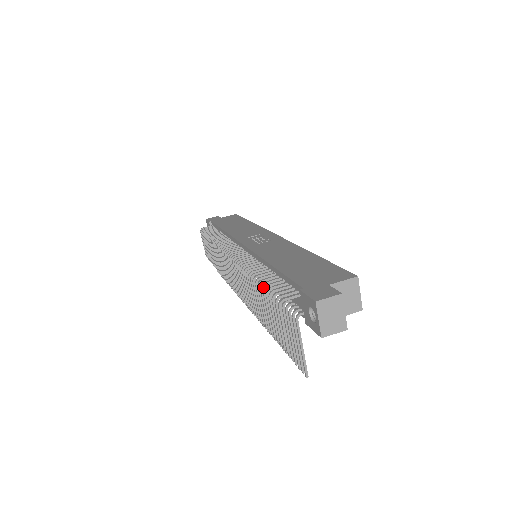
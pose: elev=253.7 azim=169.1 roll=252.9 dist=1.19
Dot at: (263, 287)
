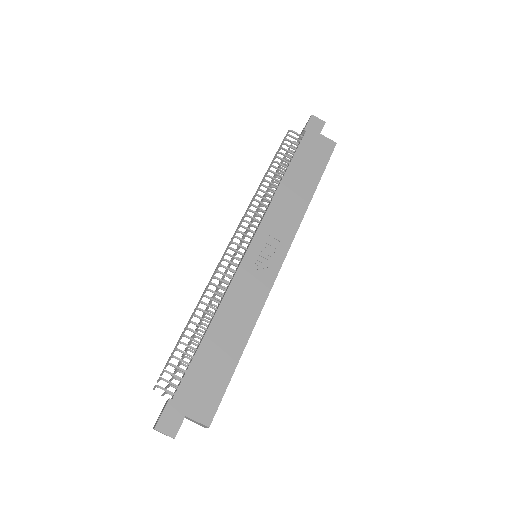
Dot at: (204, 317)
